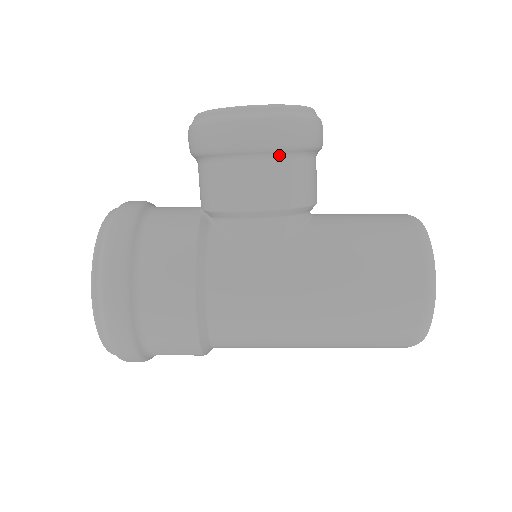
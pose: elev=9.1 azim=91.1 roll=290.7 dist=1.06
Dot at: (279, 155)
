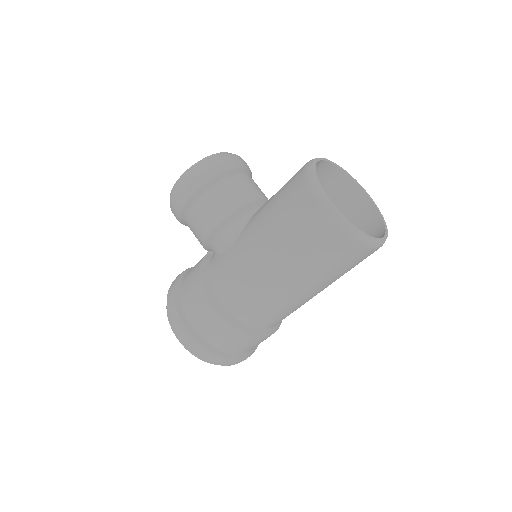
Dot at: (202, 194)
